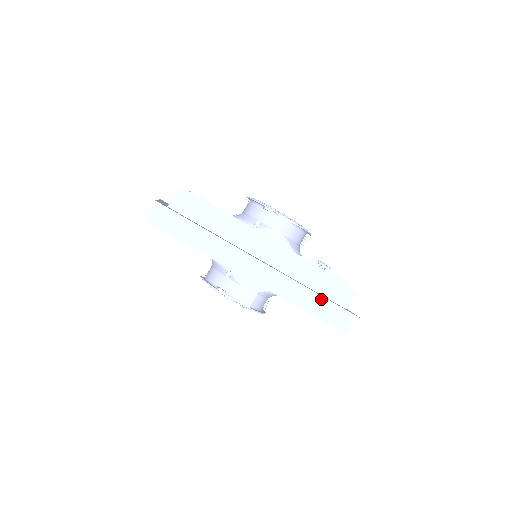
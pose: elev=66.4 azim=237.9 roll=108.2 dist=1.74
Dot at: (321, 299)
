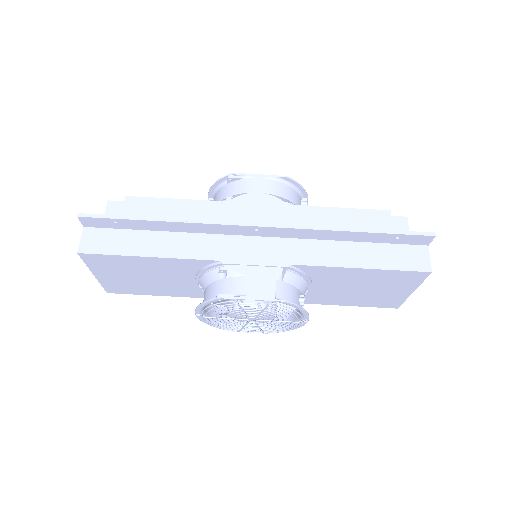
Dot at: (367, 244)
